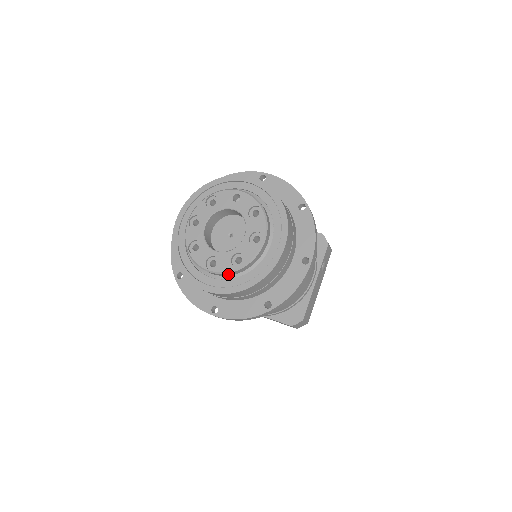
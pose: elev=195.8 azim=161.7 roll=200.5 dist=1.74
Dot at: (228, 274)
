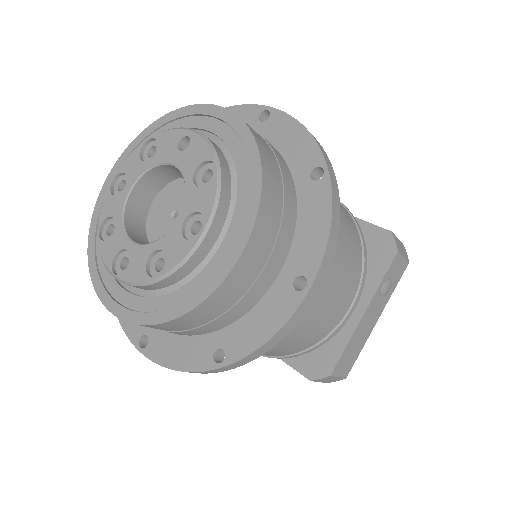
Dot at: (142, 287)
